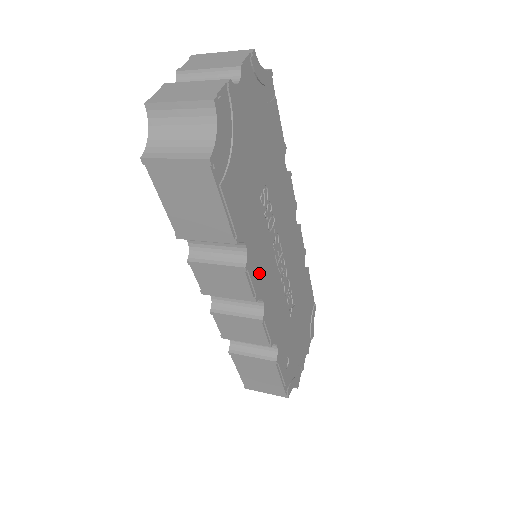
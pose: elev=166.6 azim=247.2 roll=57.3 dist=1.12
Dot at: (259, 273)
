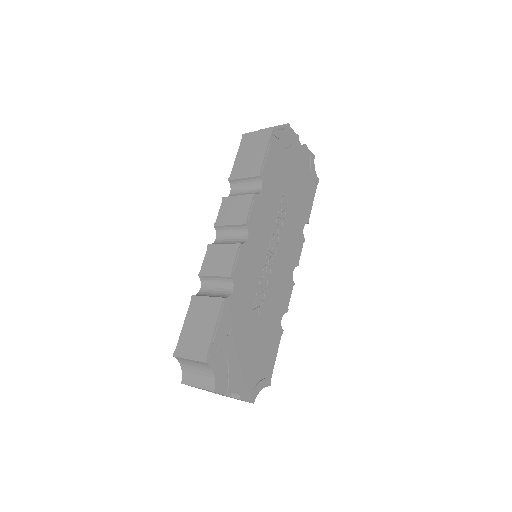
Dot at: (257, 219)
